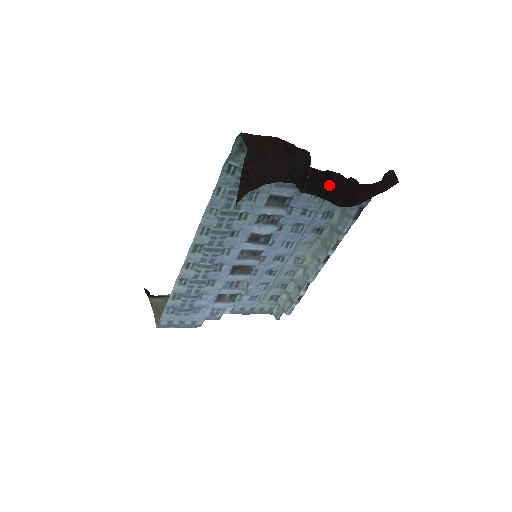
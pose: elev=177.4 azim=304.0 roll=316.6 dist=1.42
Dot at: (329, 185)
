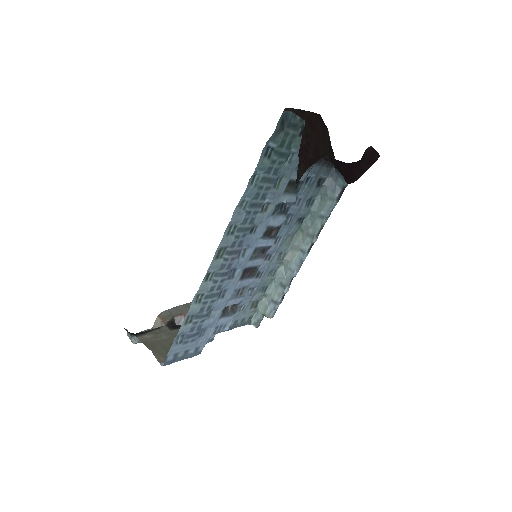
Dot at: occluded
